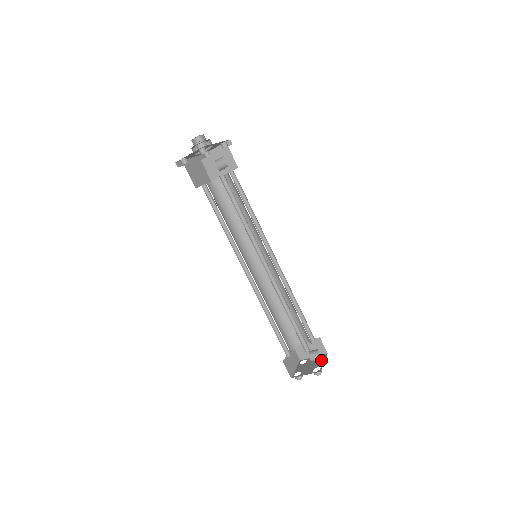
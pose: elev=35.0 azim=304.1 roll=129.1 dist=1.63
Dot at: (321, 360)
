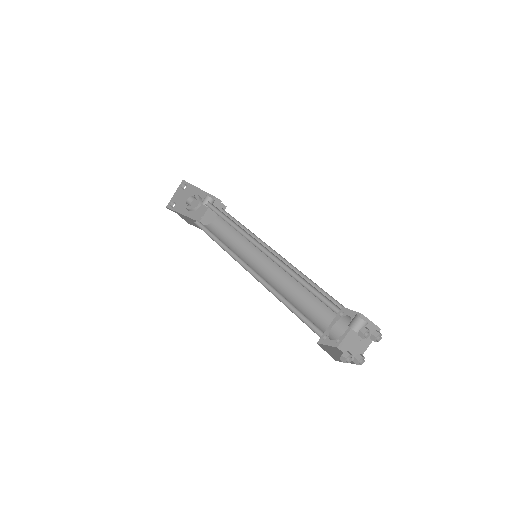
Dot at: occluded
